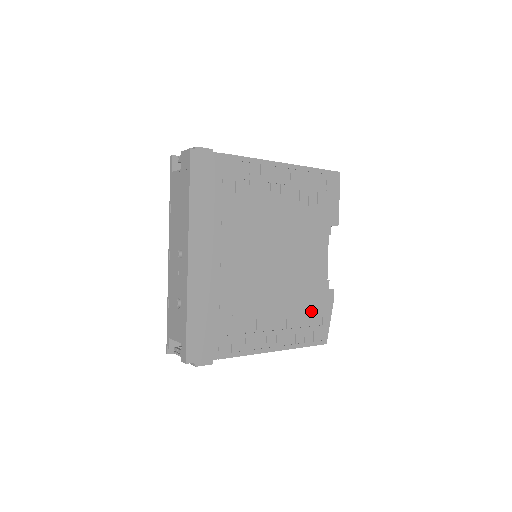
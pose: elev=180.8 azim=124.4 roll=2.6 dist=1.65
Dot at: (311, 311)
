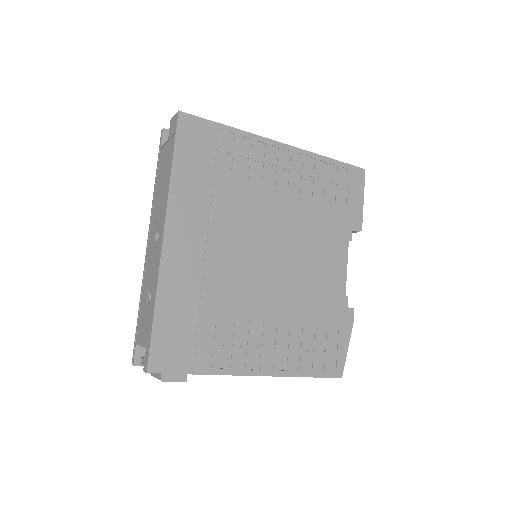
Dot at: (322, 331)
